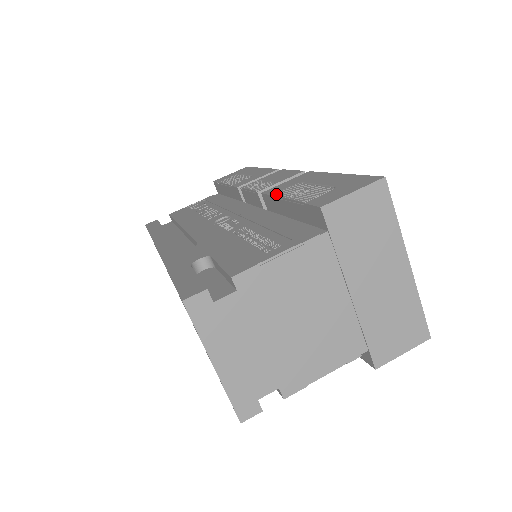
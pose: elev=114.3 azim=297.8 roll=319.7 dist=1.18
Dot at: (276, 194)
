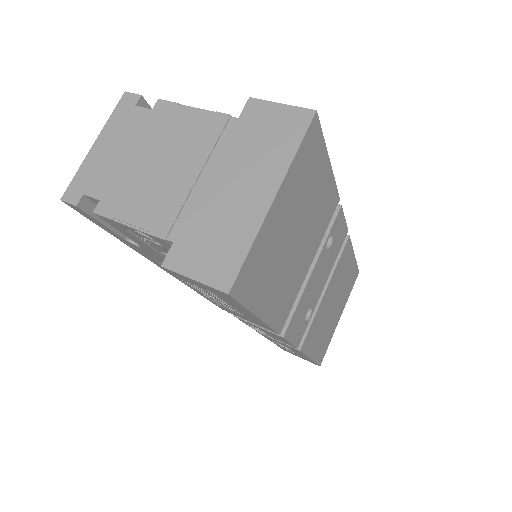
Dot at: occluded
